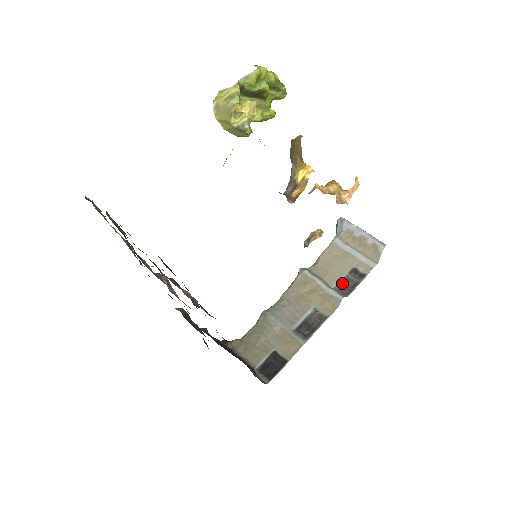
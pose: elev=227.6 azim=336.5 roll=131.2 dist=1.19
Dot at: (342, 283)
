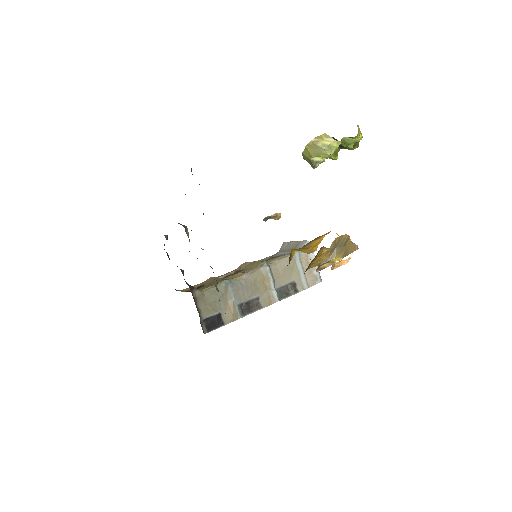
Dot at: (282, 288)
